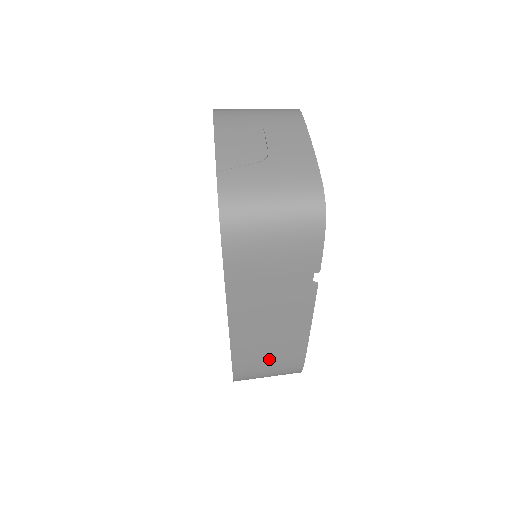
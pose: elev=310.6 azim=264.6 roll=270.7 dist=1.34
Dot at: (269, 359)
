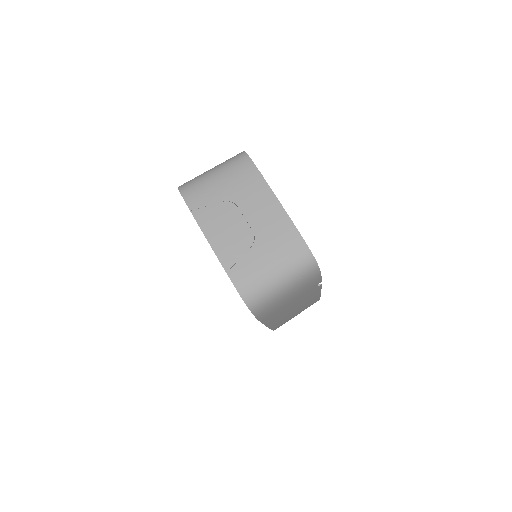
Dot at: (296, 314)
